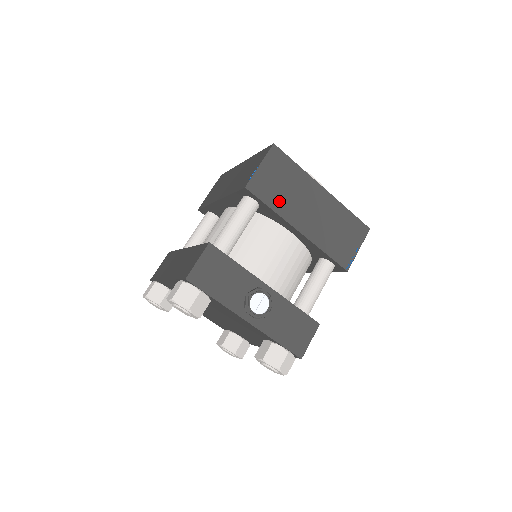
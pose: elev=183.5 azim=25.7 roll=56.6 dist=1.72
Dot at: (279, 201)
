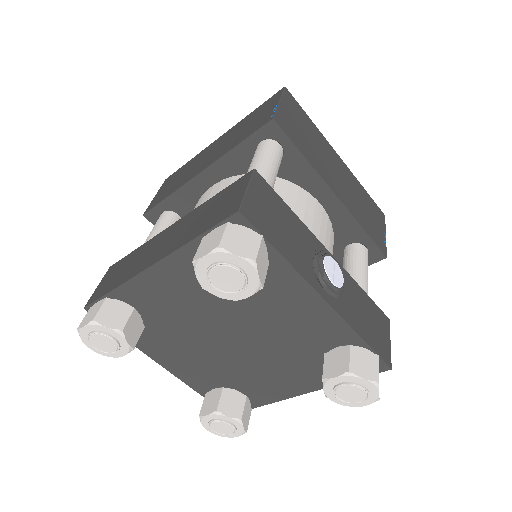
Dot at: (308, 151)
